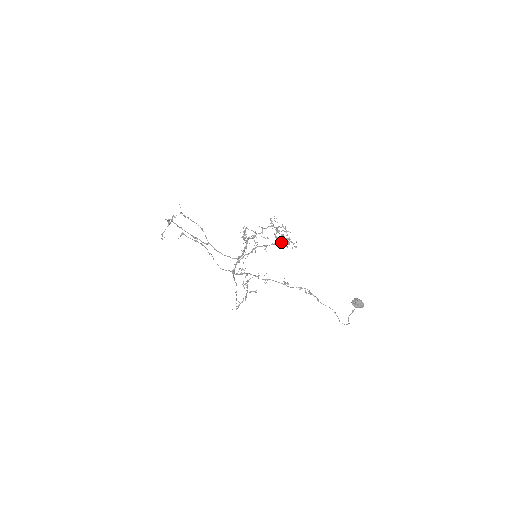
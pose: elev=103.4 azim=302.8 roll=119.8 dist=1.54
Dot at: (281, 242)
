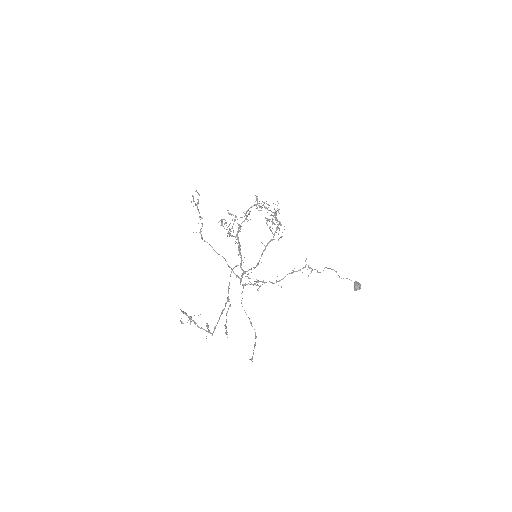
Dot at: occluded
